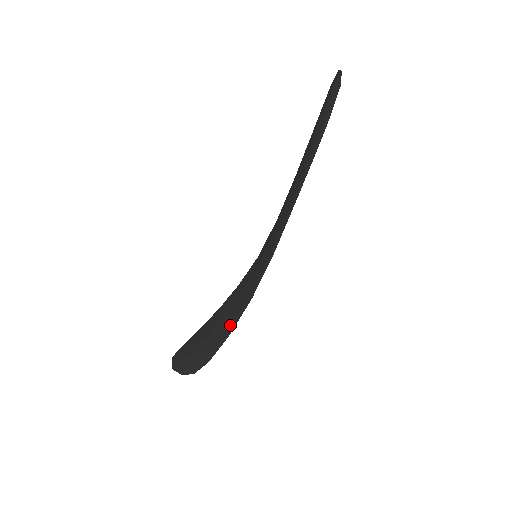
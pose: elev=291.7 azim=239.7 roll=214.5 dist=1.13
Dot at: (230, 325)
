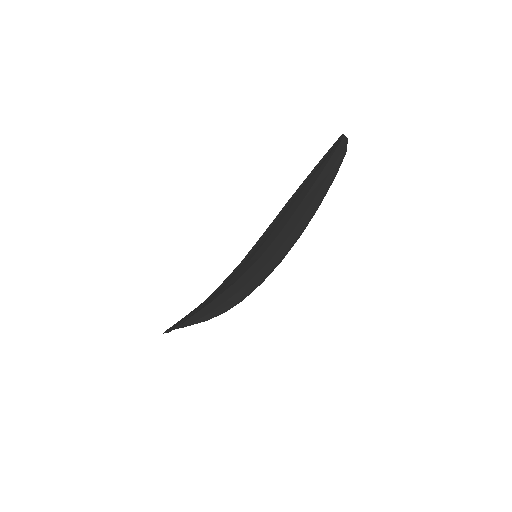
Dot at: occluded
